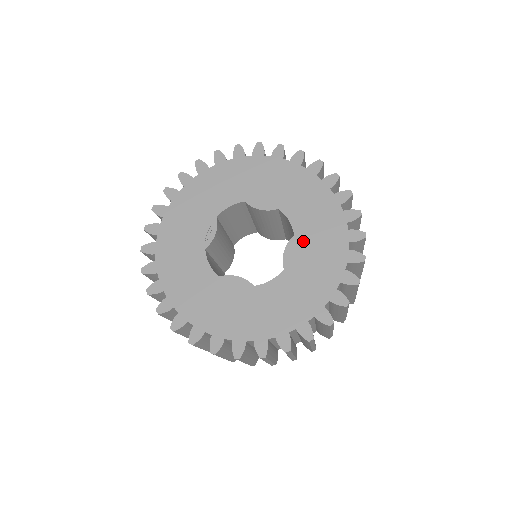
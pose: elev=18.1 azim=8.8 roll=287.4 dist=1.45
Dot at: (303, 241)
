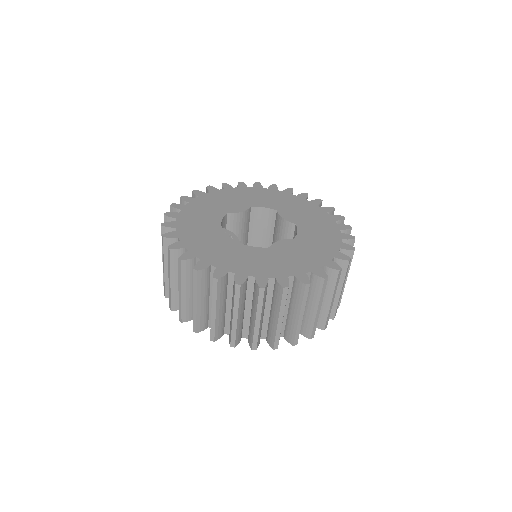
Dot at: (285, 210)
